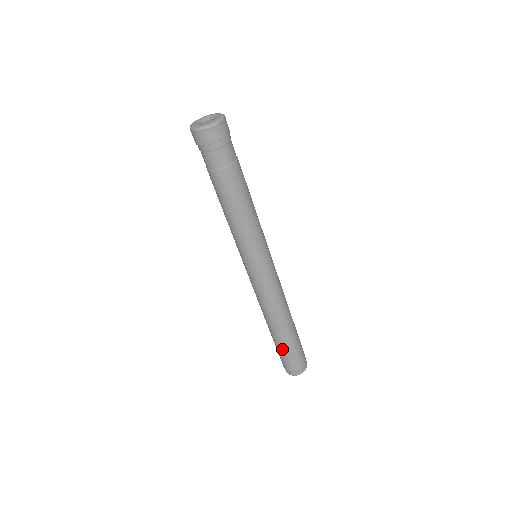
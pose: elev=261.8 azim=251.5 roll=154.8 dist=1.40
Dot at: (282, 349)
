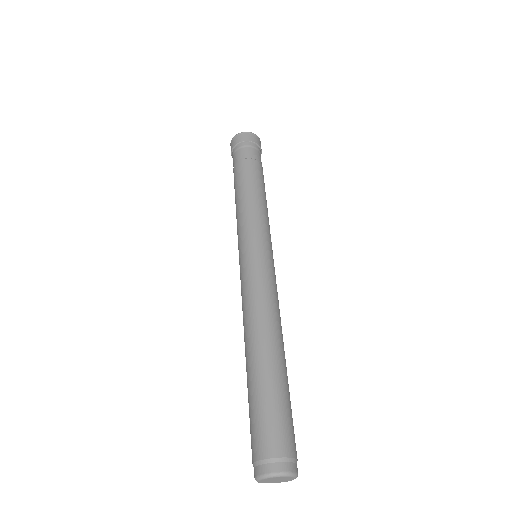
Dot at: (258, 397)
